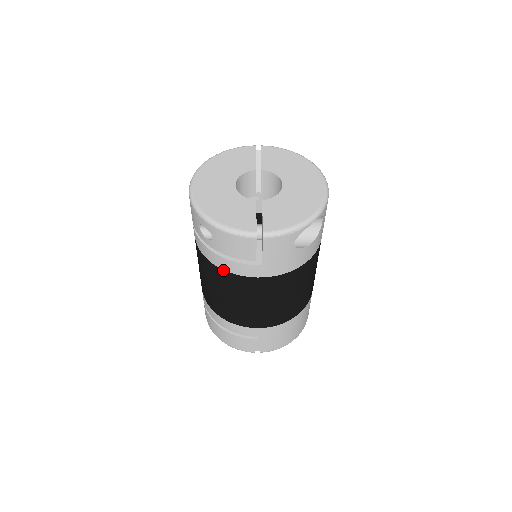
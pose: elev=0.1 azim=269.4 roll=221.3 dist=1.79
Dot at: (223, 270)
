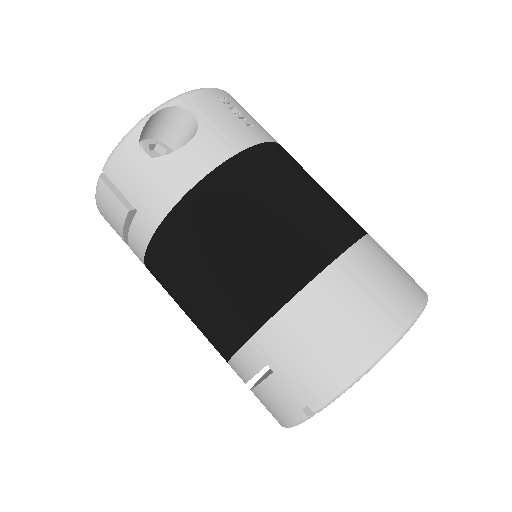
Dot at: (145, 263)
